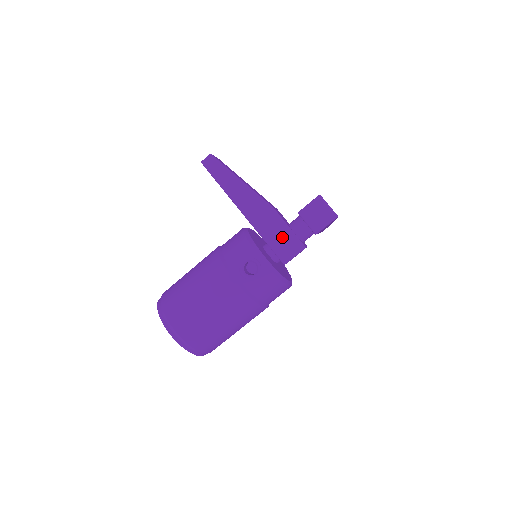
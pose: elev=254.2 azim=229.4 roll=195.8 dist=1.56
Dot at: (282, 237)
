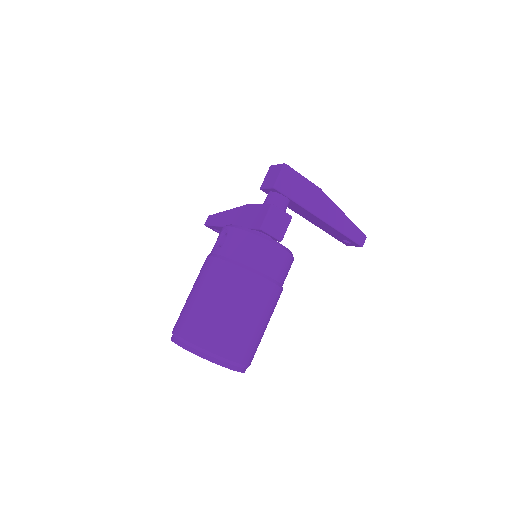
Dot at: (255, 214)
